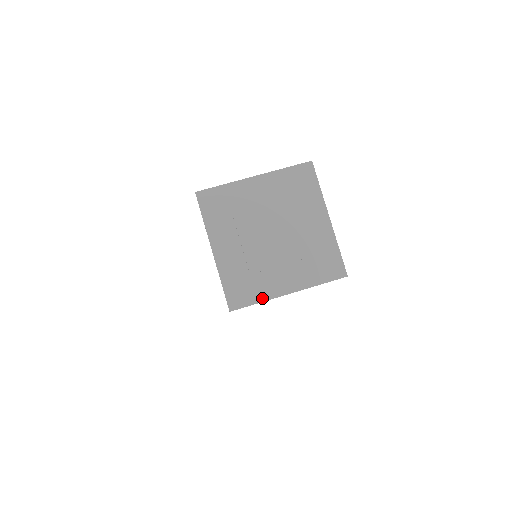
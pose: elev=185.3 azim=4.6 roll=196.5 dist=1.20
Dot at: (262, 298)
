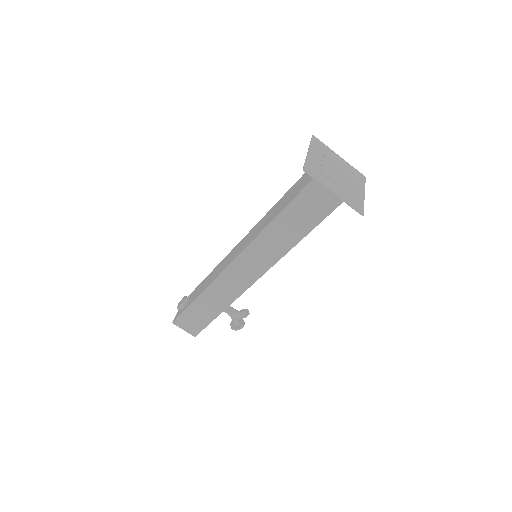
Dot at: (321, 182)
